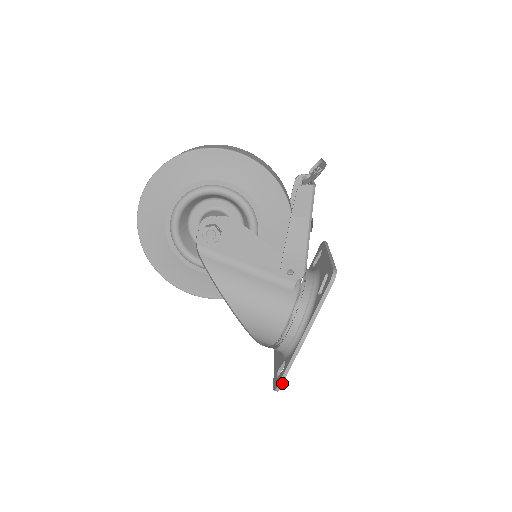
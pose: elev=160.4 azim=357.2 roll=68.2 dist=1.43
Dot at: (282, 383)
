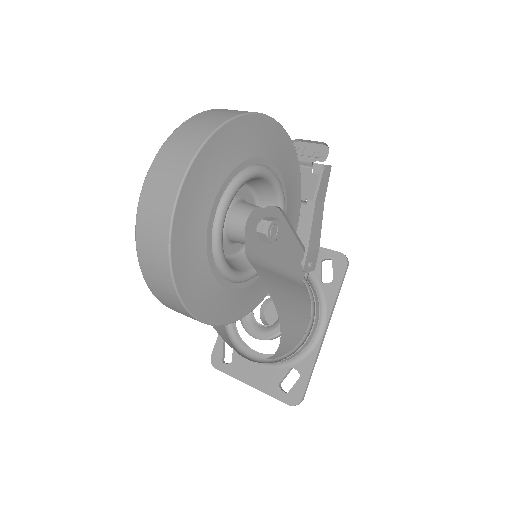
Dot at: occluded
